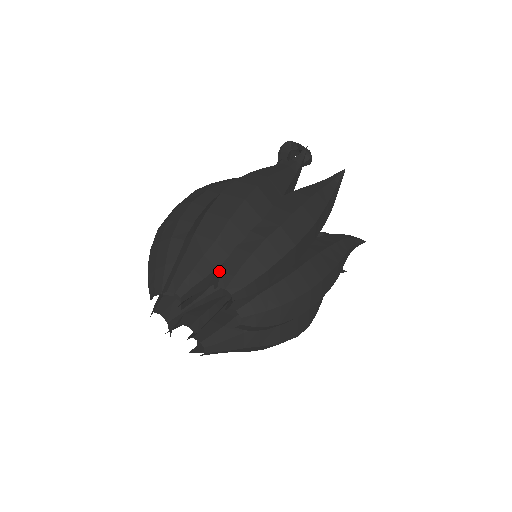
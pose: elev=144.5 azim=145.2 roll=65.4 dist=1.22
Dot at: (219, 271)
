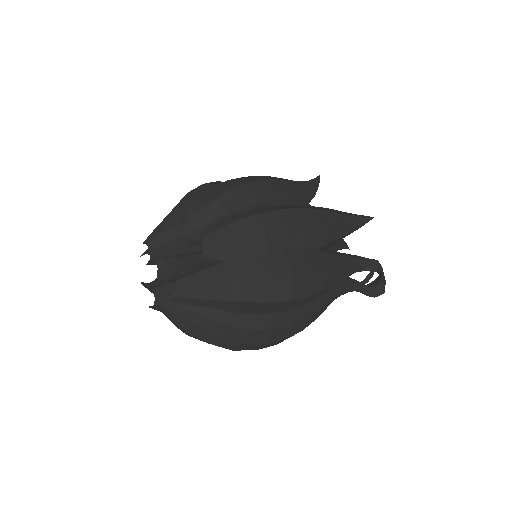
Dot at: occluded
